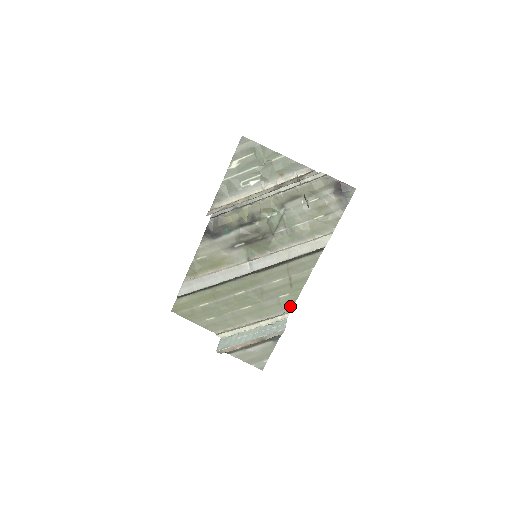
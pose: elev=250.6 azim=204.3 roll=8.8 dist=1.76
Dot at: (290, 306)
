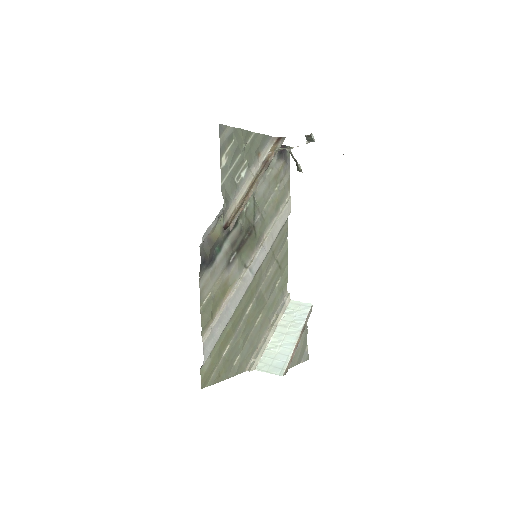
Dot at: (285, 288)
